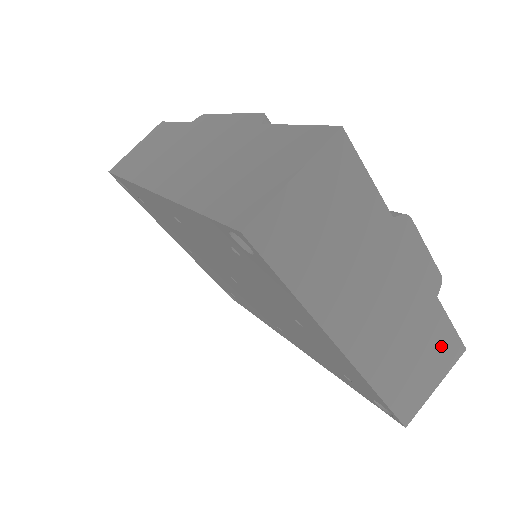
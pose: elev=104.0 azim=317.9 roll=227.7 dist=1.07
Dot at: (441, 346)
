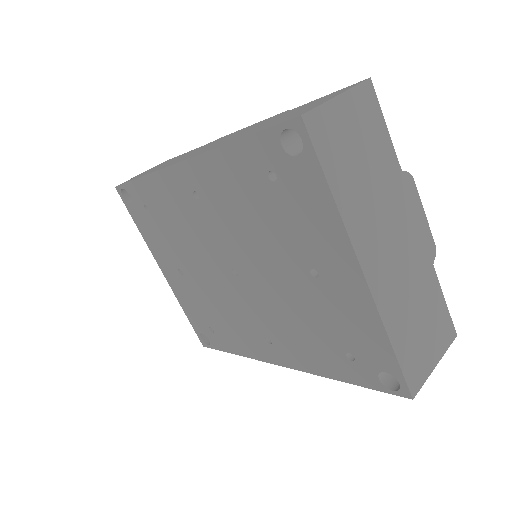
Dot at: (438, 319)
